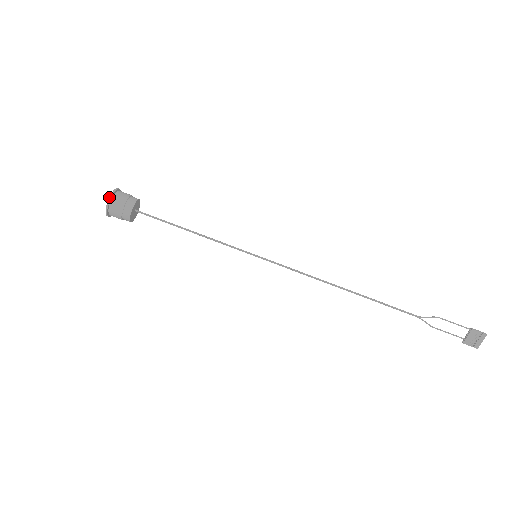
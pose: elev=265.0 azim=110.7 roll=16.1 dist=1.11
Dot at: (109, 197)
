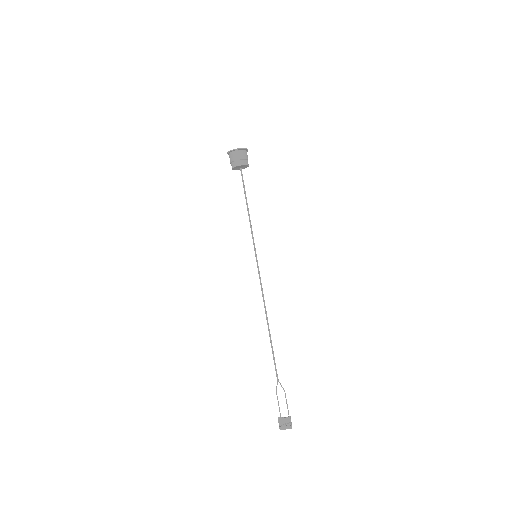
Dot at: (241, 148)
